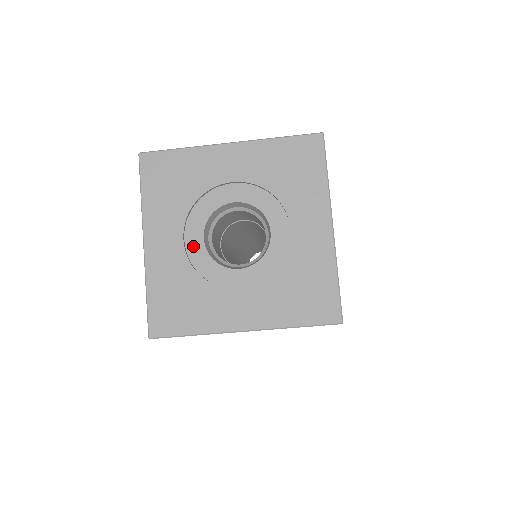
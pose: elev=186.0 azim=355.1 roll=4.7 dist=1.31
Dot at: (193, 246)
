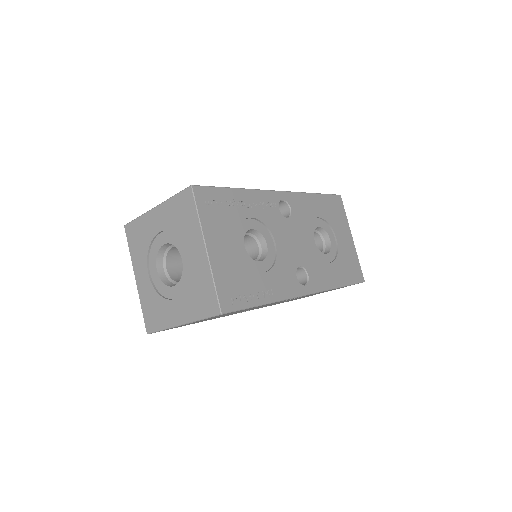
Dot at: (154, 276)
